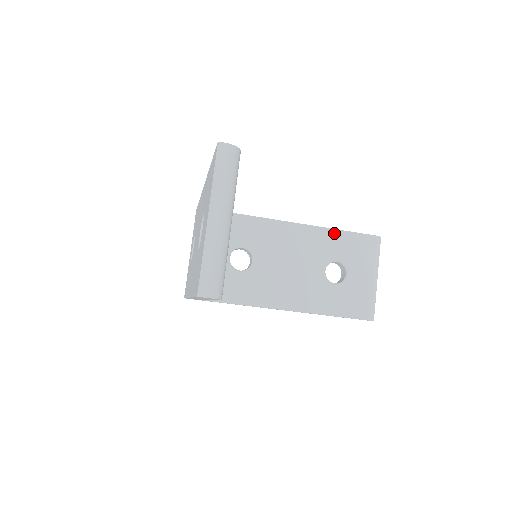
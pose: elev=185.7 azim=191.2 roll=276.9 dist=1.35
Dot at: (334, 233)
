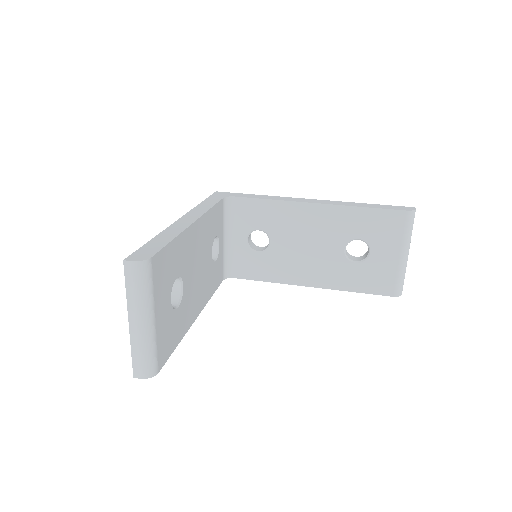
Dot at: (355, 211)
